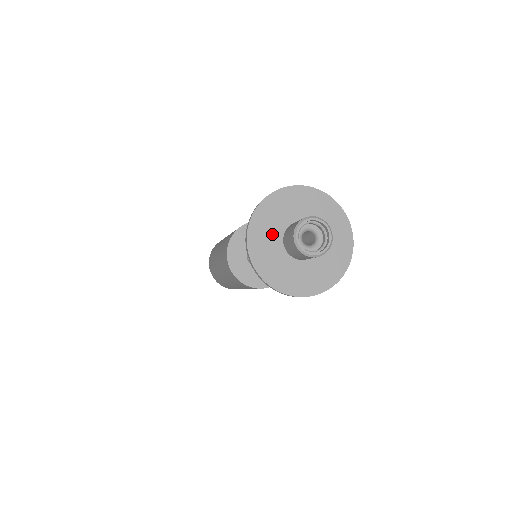
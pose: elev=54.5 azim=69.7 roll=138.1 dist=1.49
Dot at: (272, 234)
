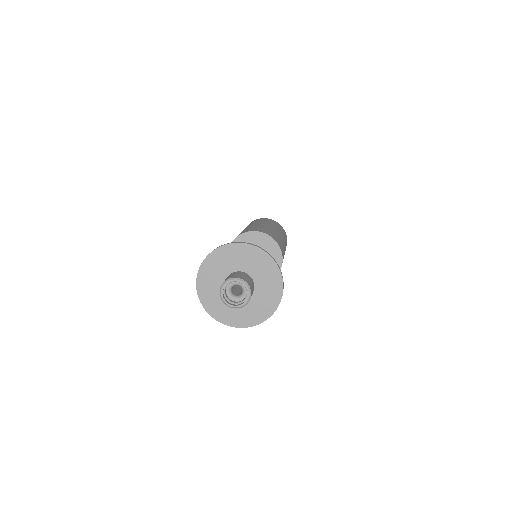
Dot at: (217, 294)
